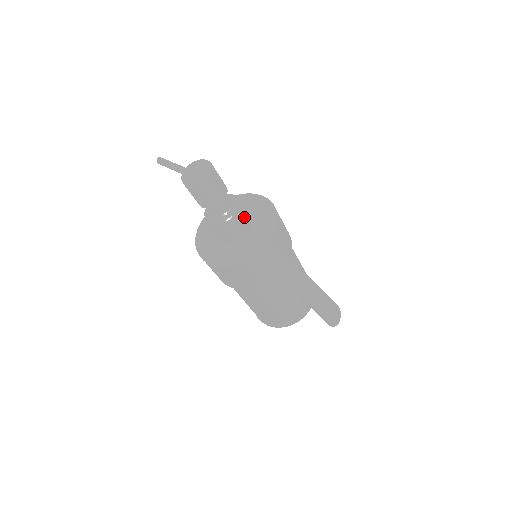
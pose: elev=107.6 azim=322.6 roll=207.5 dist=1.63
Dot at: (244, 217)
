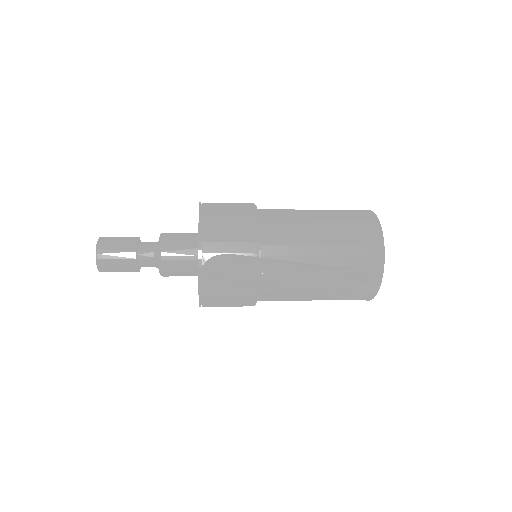
Dot at: (176, 250)
